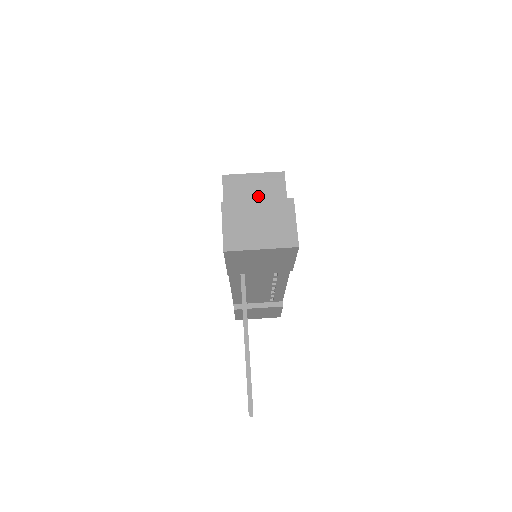
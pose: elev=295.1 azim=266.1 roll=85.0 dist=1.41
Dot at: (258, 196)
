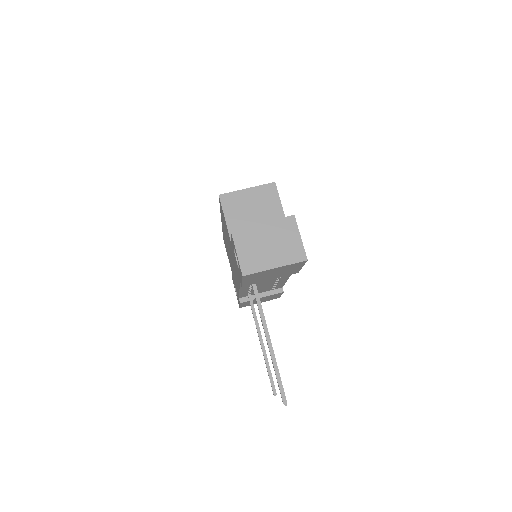
Dot at: (256, 210)
